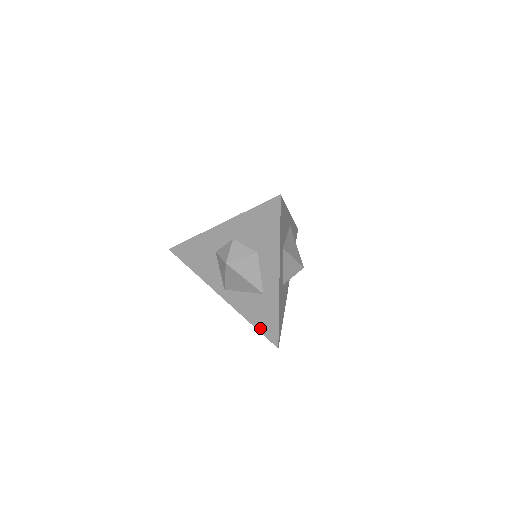
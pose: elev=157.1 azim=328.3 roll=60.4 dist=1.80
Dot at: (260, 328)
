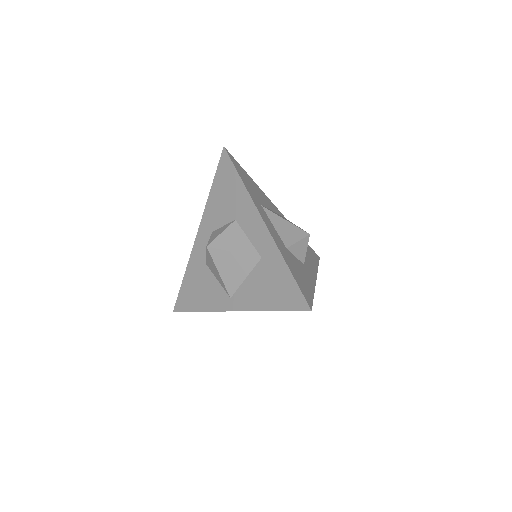
Dot at: (281, 305)
